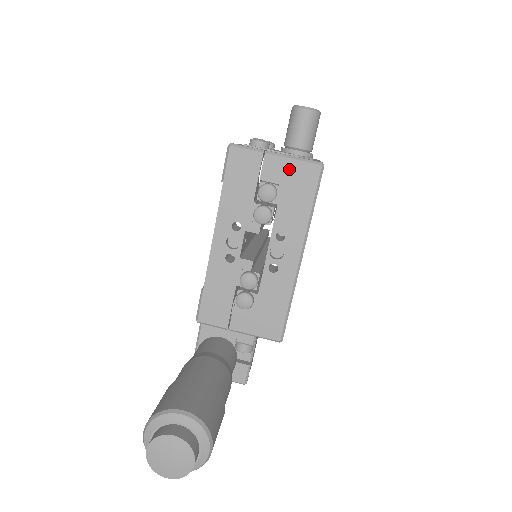
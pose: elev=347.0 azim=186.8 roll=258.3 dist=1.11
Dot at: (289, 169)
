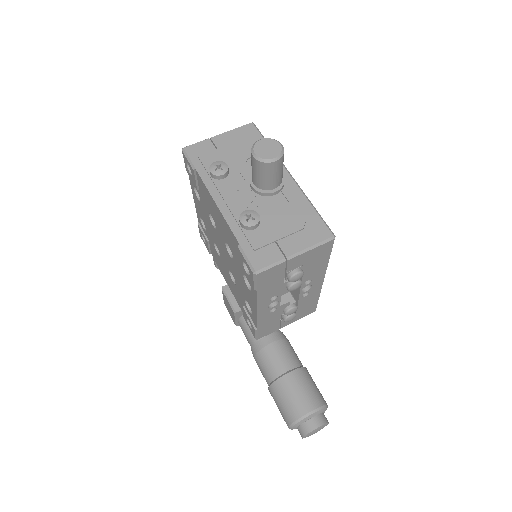
Dot at: (309, 255)
